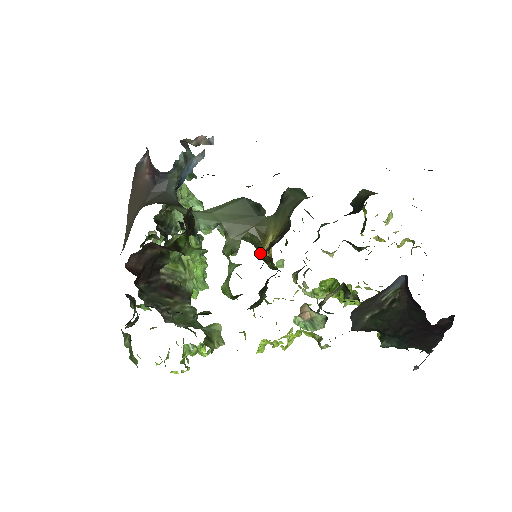
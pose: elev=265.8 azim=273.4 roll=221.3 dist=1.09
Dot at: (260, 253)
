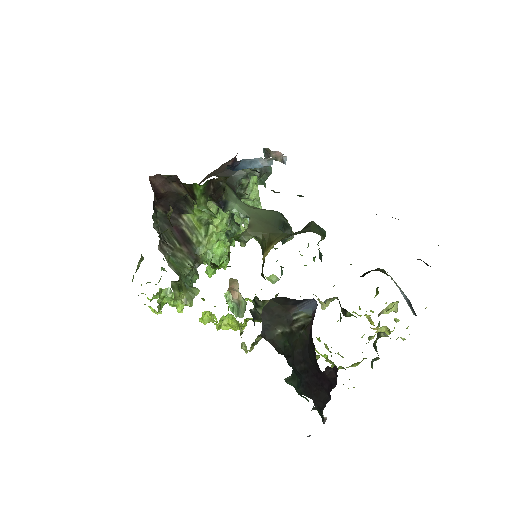
Dot at: occluded
